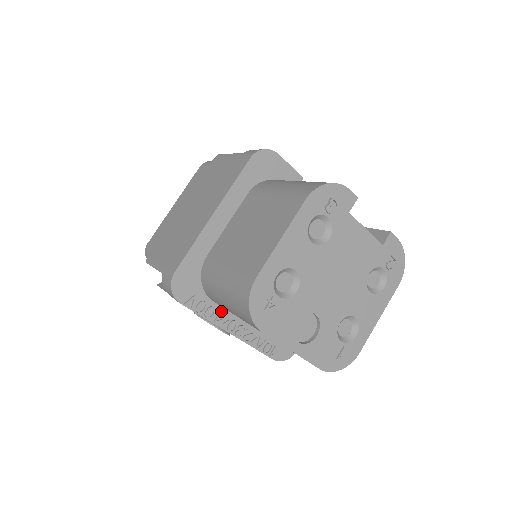
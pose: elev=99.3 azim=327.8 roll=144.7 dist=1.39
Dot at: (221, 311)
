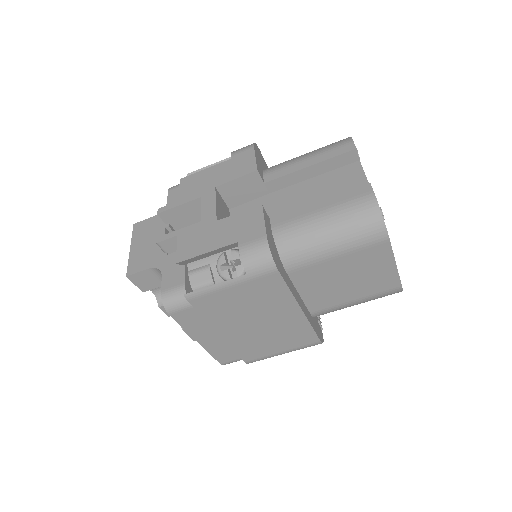
Dot at: occluded
